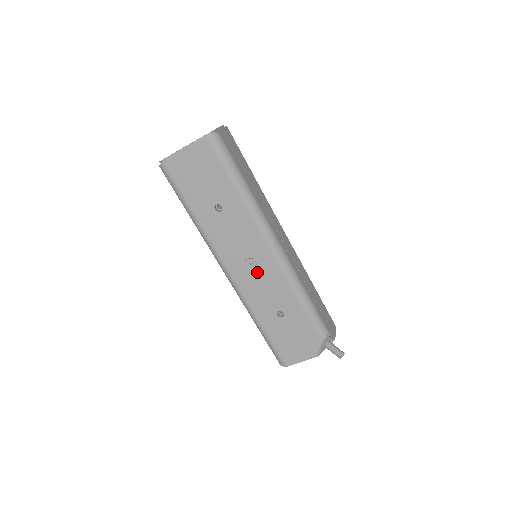
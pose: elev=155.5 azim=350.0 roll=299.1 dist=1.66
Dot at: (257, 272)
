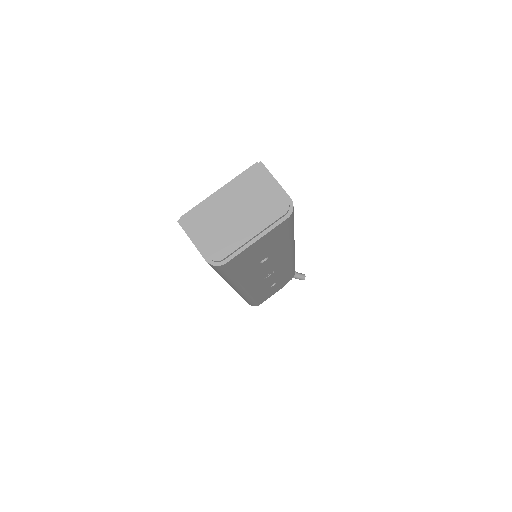
Dot at: (271, 276)
